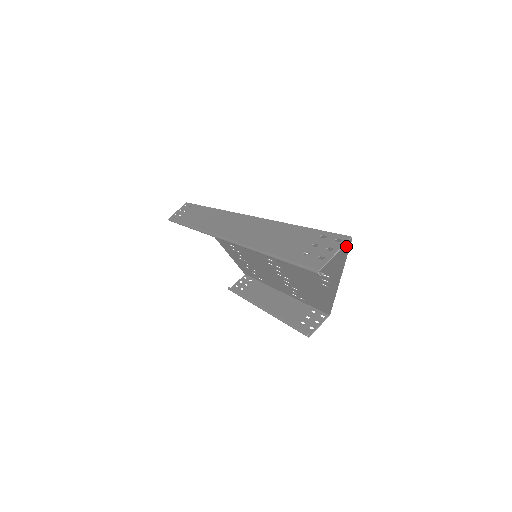
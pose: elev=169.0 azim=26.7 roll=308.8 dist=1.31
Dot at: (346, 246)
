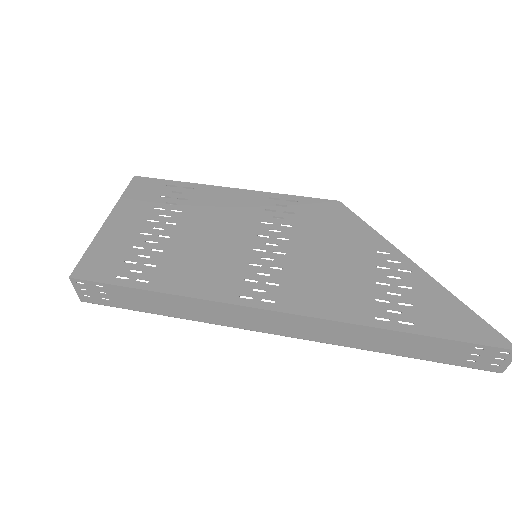
Dot at: (498, 336)
